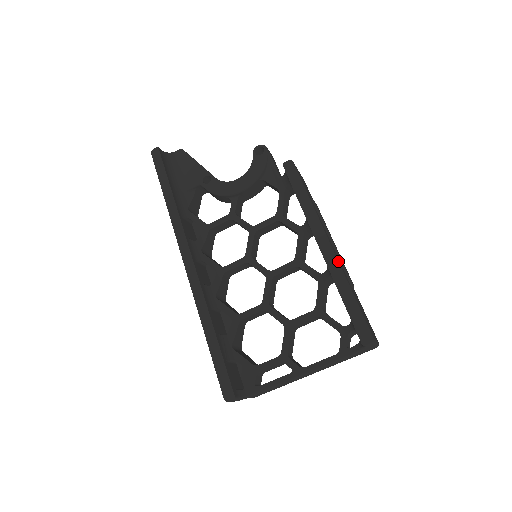
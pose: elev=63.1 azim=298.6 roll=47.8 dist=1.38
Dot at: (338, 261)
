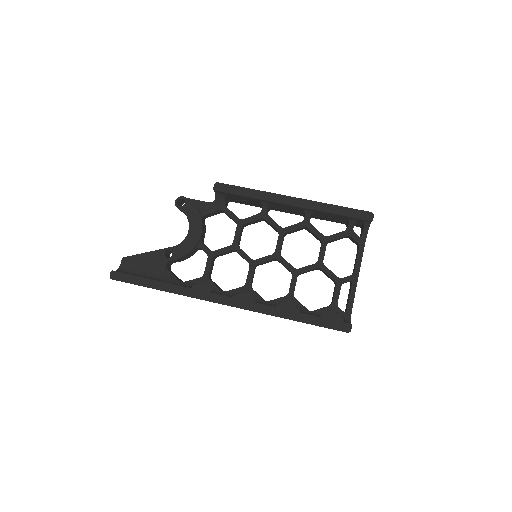
Dot at: (310, 200)
